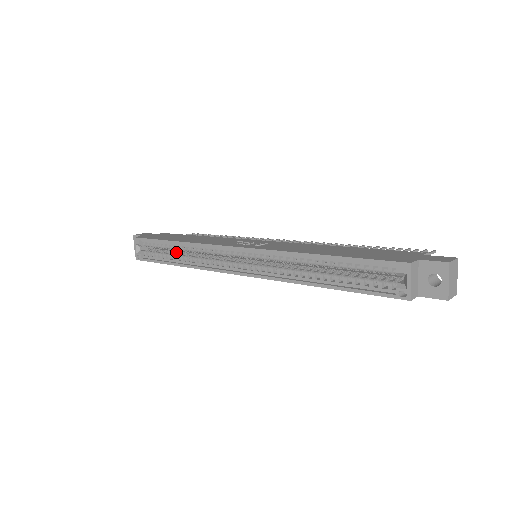
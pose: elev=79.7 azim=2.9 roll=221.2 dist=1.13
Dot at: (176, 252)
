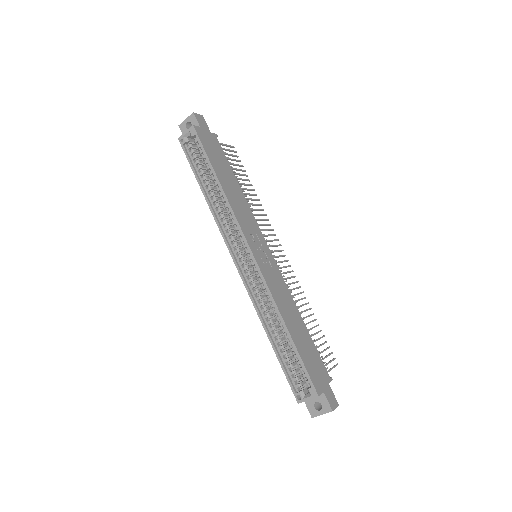
Dot at: (212, 180)
